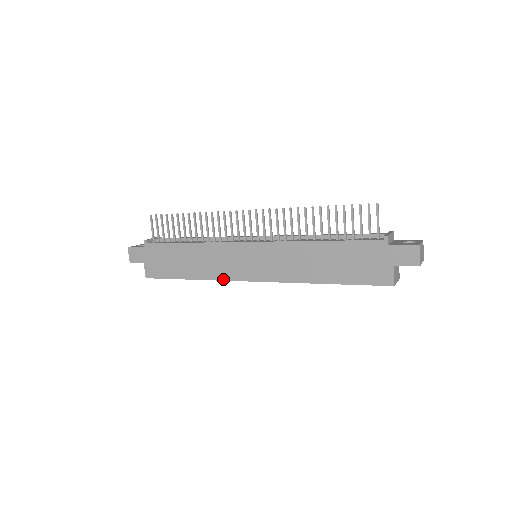
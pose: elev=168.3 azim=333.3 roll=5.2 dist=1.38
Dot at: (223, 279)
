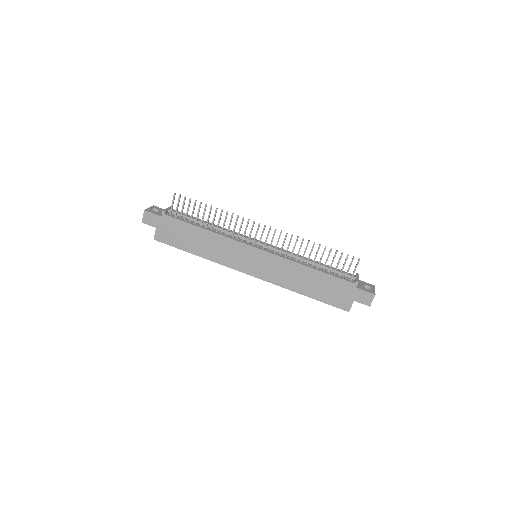
Dot at: (225, 265)
